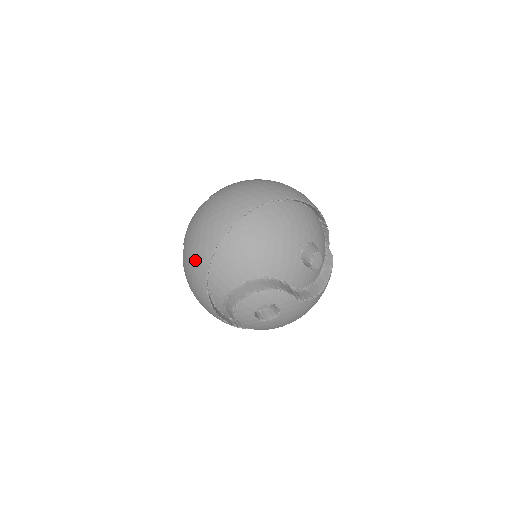
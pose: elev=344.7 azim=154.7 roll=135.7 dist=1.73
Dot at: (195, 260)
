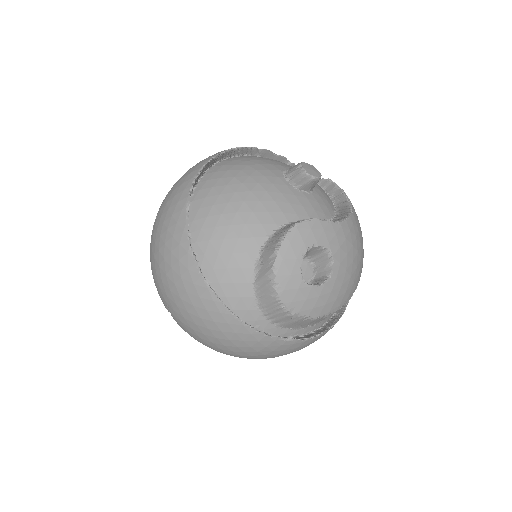
Dot at: (184, 291)
